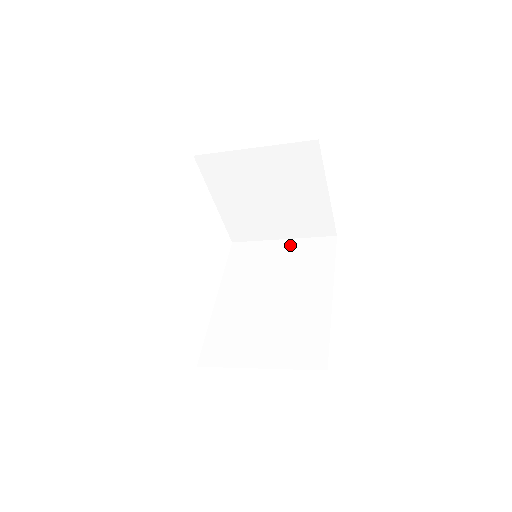
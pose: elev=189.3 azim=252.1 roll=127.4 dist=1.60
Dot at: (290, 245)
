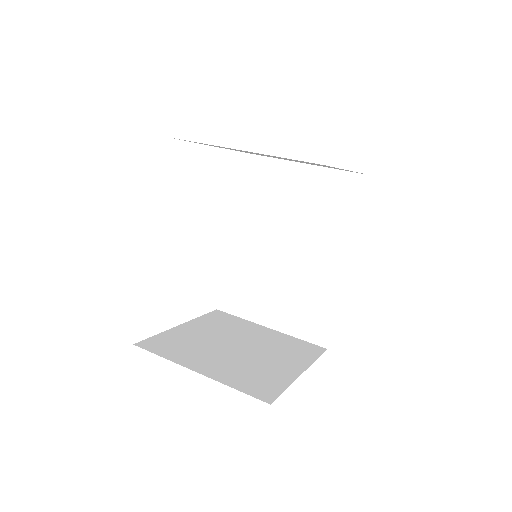
Dot at: (311, 176)
